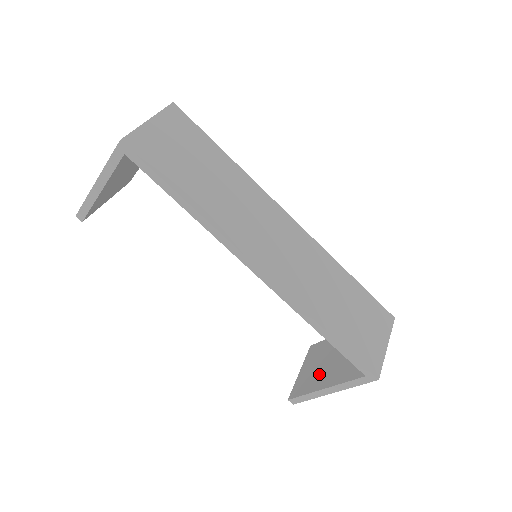
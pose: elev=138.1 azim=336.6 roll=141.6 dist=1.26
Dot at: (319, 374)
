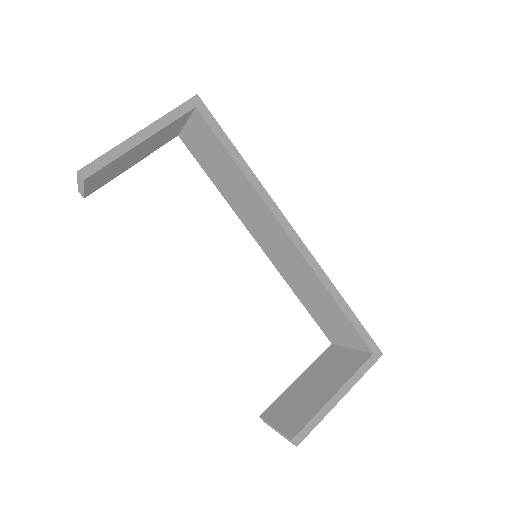
Dot at: (310, 401)
